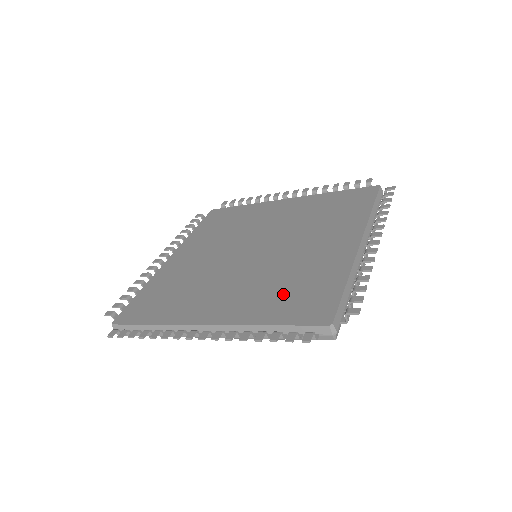
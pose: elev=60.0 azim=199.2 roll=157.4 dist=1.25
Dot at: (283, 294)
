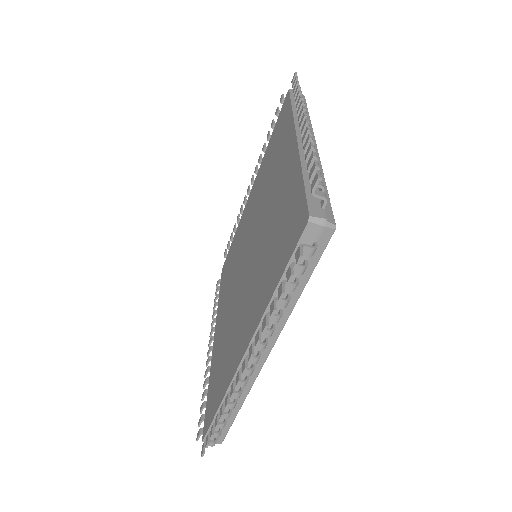
Dot at: (273, 252)
